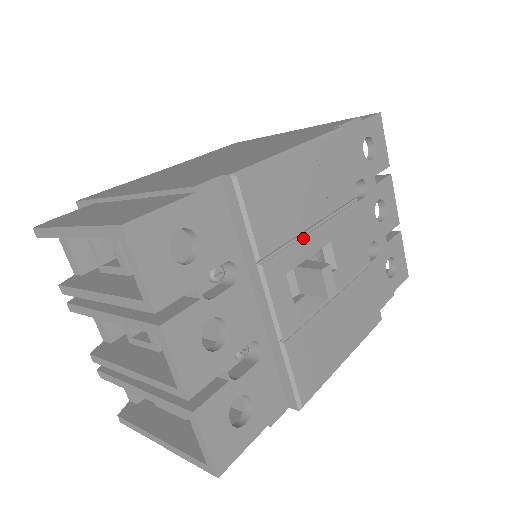
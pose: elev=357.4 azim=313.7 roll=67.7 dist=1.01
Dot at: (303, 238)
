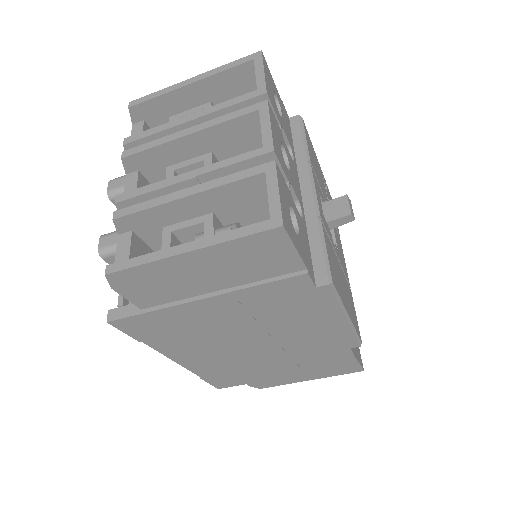
Dot at: (324, 198)
